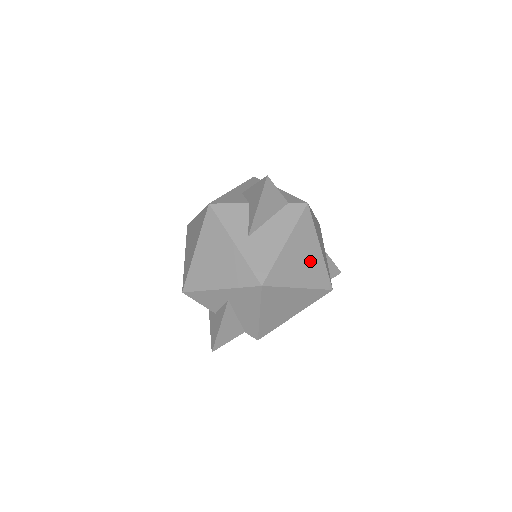
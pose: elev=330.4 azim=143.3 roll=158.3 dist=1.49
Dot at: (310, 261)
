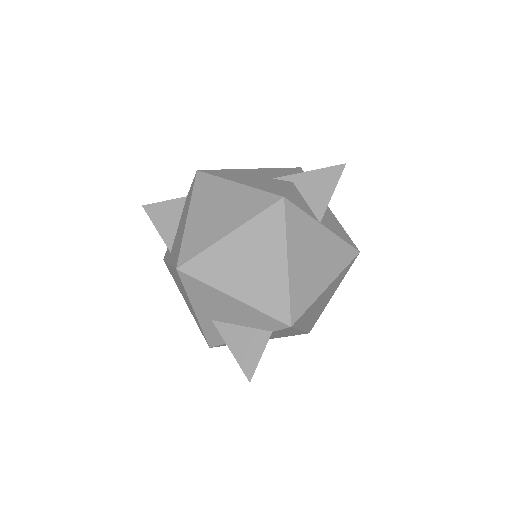
Dot at: (327, 294)
